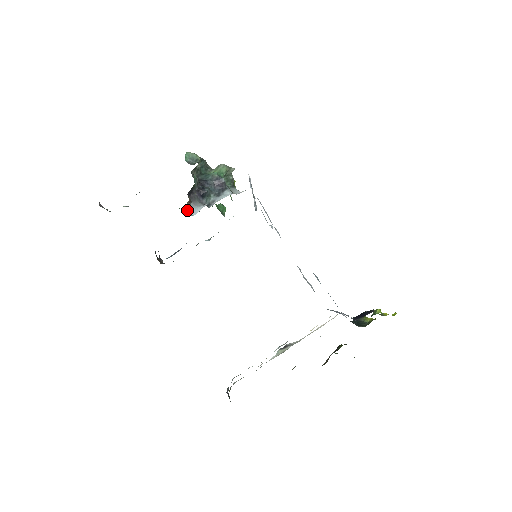
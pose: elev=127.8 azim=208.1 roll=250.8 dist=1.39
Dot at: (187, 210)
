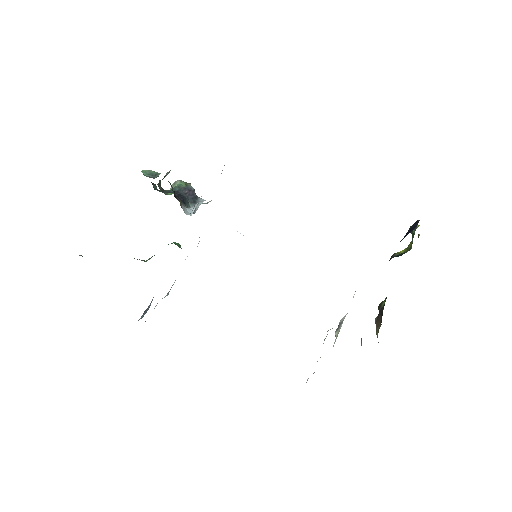
Dot at: occluded
